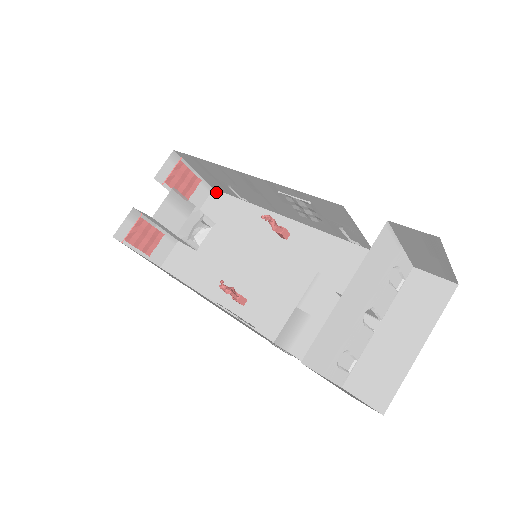
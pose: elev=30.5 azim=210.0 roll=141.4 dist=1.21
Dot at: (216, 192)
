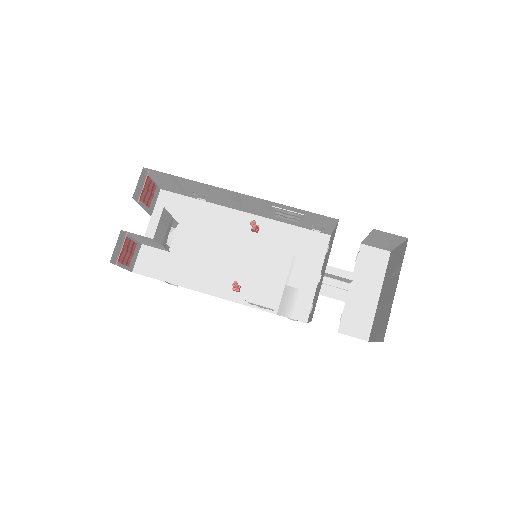
Dot at: (165, 192)
